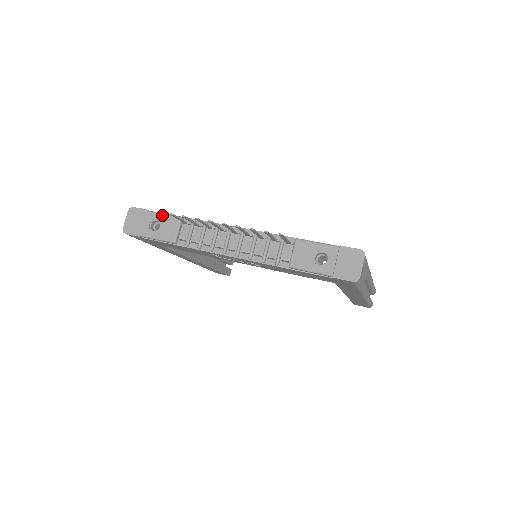
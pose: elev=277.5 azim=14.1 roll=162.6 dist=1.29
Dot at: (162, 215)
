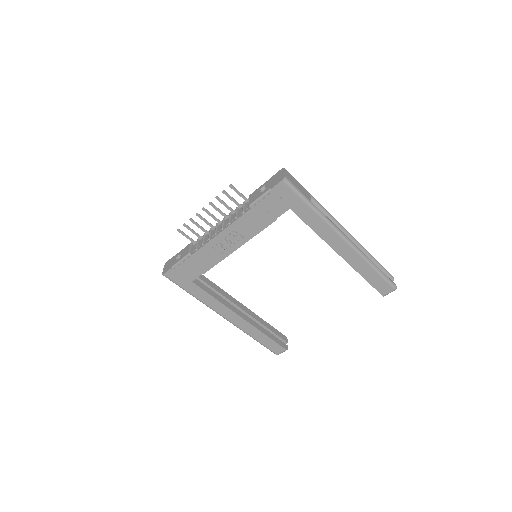
Dot at: (182, 250)
